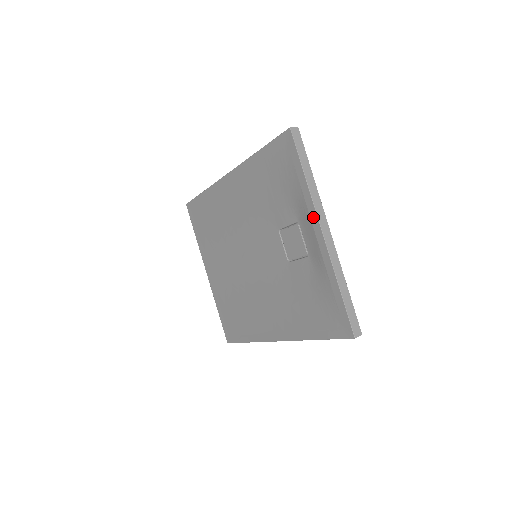
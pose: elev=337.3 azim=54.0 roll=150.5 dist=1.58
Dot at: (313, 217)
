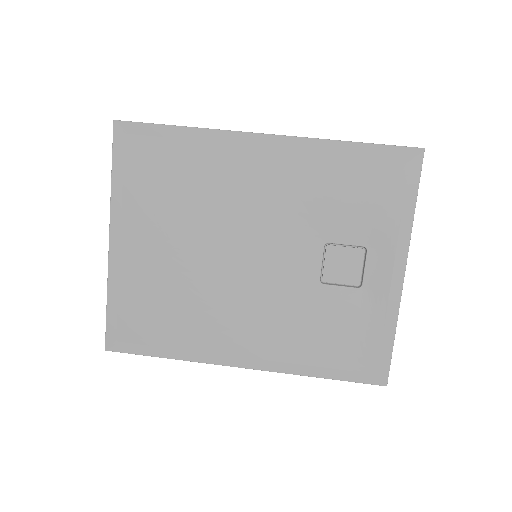
Dot at: (401, 254)
